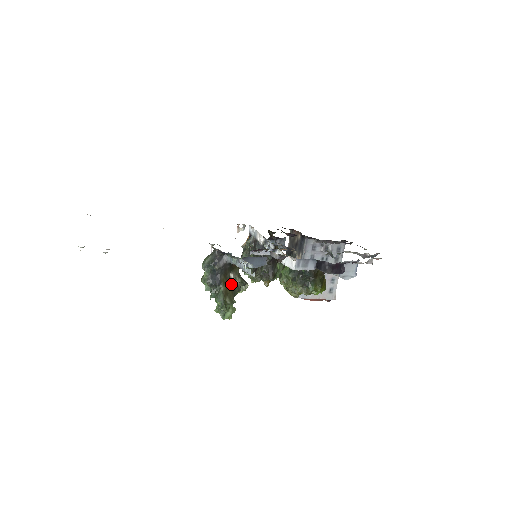
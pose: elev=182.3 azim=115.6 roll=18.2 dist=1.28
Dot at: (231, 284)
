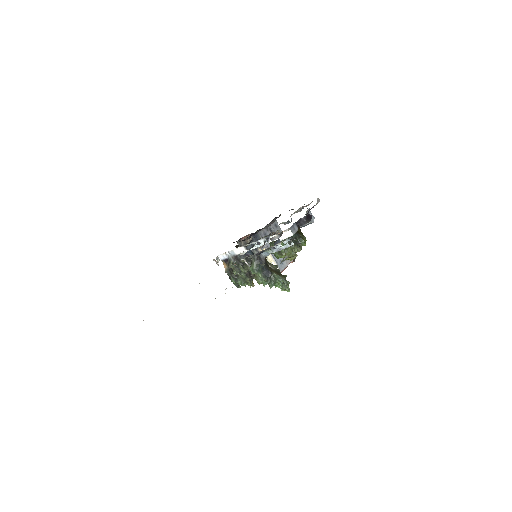
Dot at: (274, 270)
